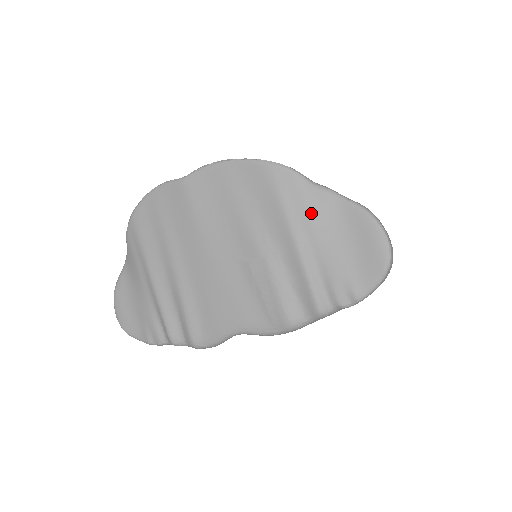
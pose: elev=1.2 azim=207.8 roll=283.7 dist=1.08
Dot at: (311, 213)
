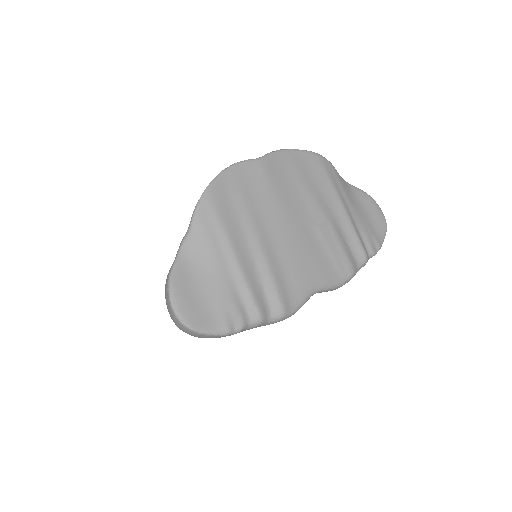
Dot at: (345, 191)
